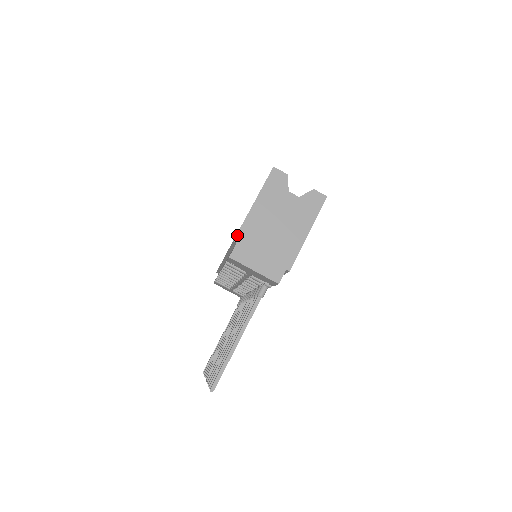
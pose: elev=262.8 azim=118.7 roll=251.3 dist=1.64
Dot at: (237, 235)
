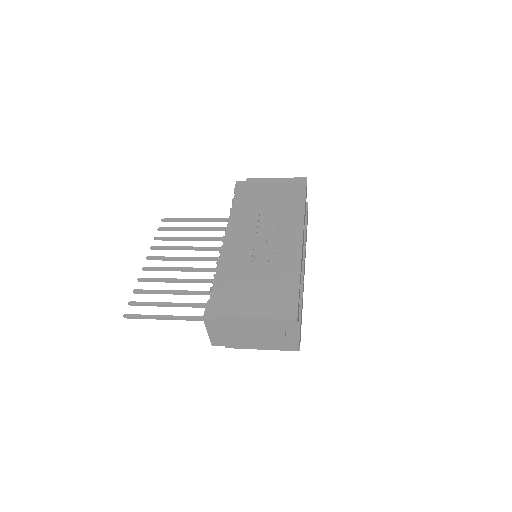
Dot at: (223, 317)
